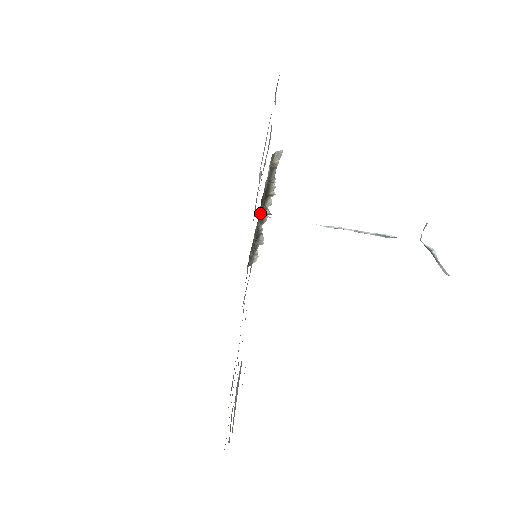
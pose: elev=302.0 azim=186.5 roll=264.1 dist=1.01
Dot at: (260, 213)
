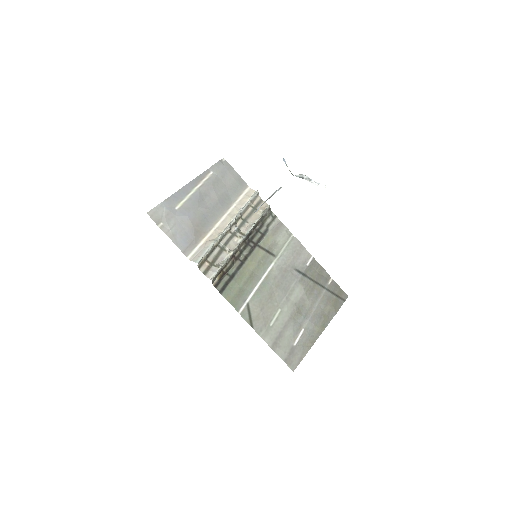
Dot at: (230, 263)
